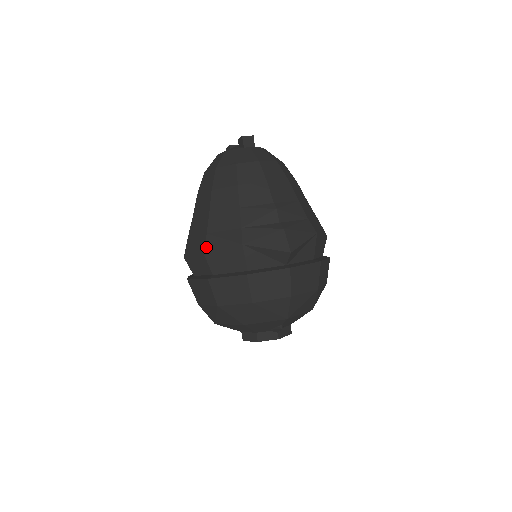
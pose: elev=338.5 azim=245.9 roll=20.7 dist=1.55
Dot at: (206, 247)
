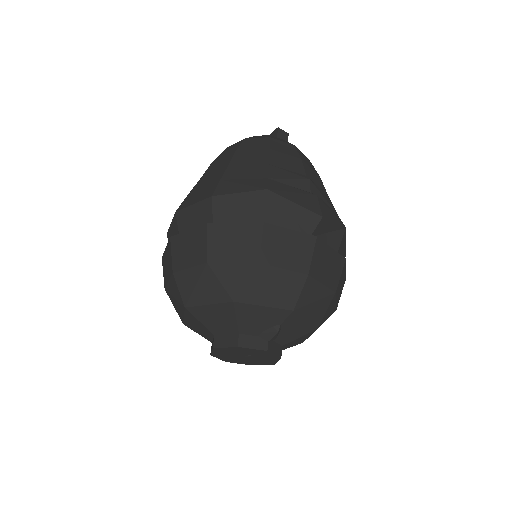
Dot at: (216, 190)
